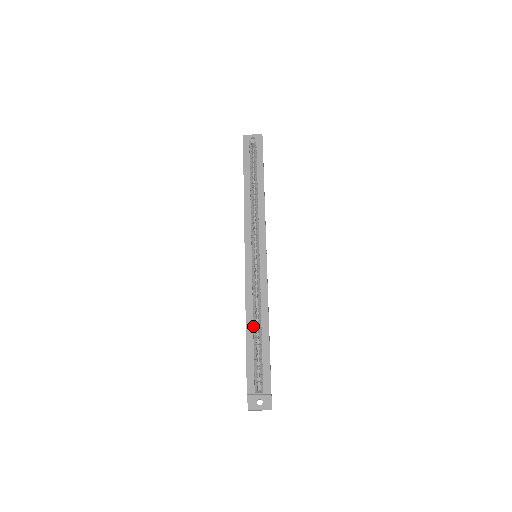
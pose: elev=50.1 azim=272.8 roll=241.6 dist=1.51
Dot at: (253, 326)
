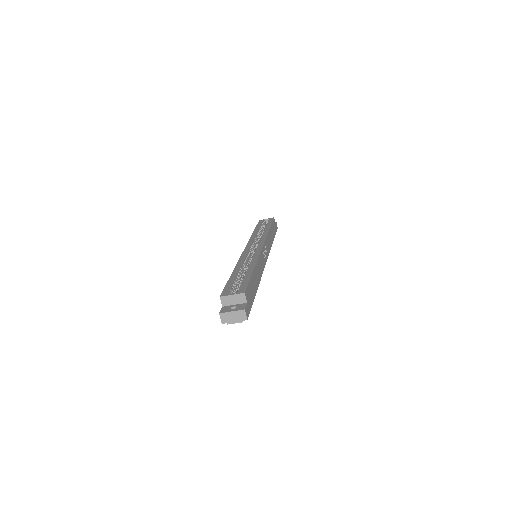
Dot at: (239, 270)
